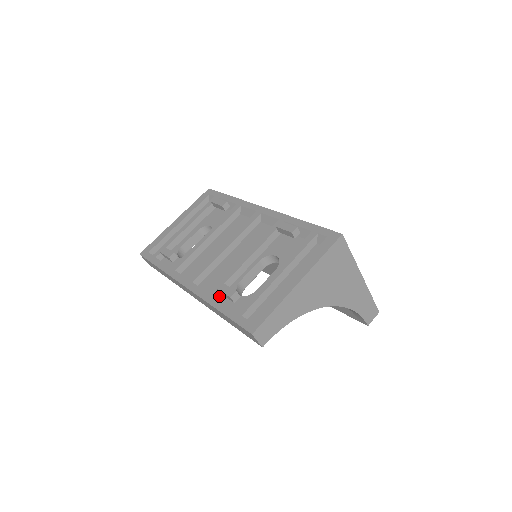
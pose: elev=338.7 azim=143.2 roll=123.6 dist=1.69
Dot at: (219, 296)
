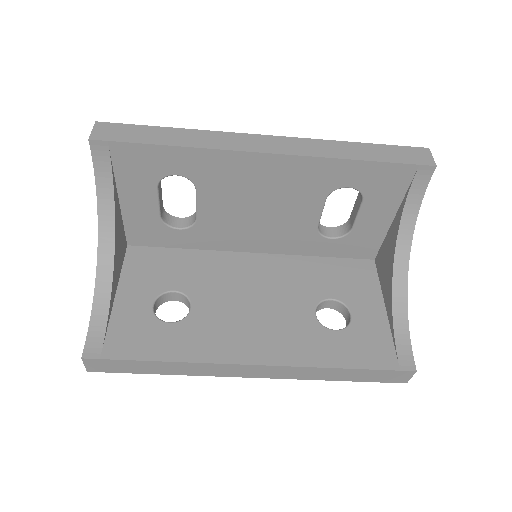
Dot at: occluded
